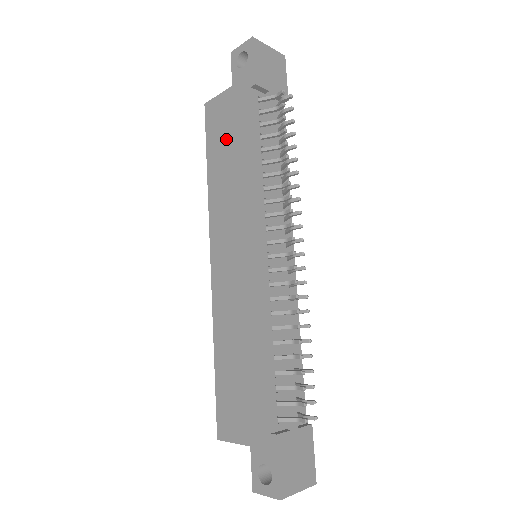
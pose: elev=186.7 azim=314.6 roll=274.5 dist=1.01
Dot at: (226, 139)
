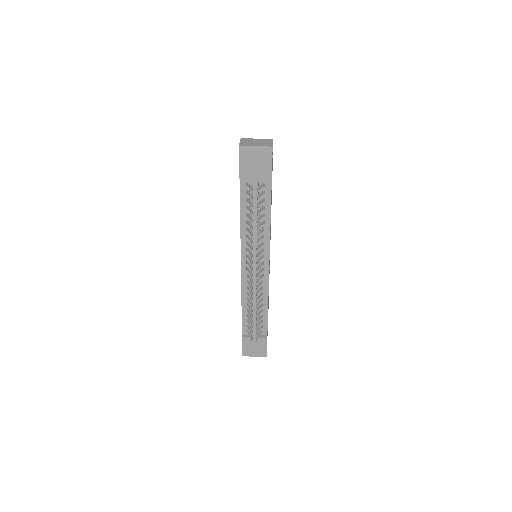
Dot at: occluded
